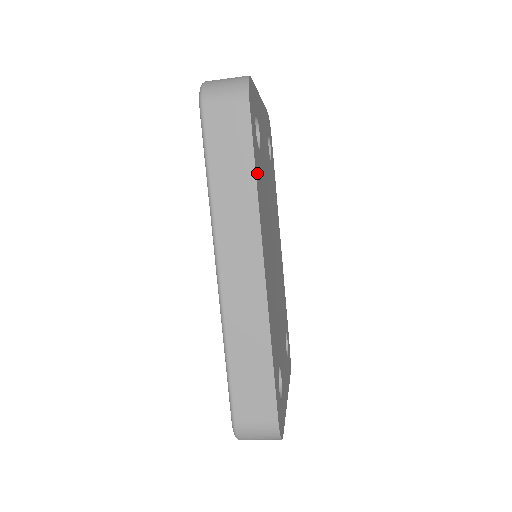
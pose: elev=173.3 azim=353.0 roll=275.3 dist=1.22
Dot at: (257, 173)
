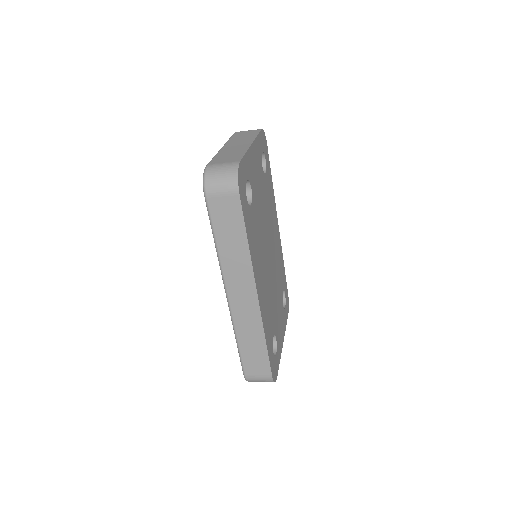
Dot at: (249, 234)
